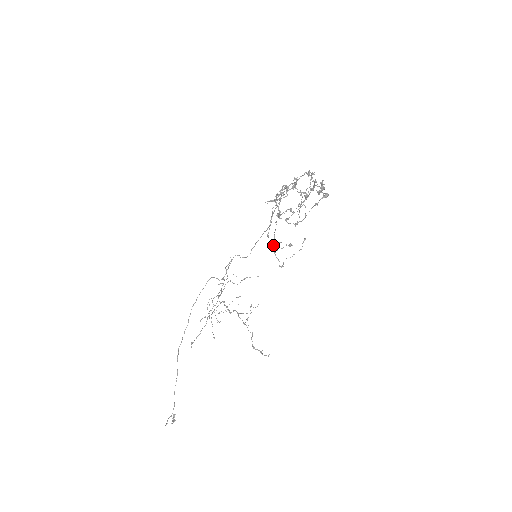
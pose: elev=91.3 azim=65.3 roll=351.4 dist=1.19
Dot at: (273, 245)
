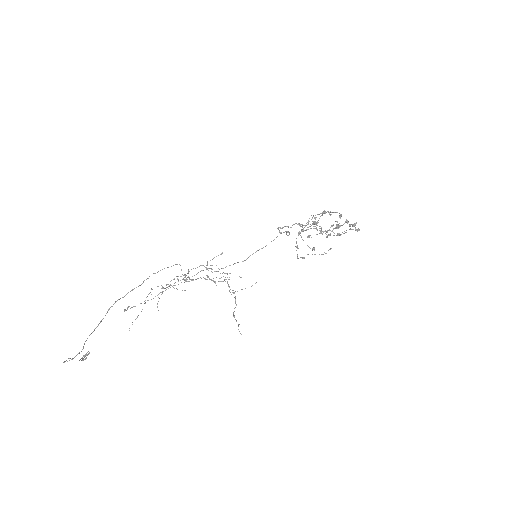
Dot at: occluded
